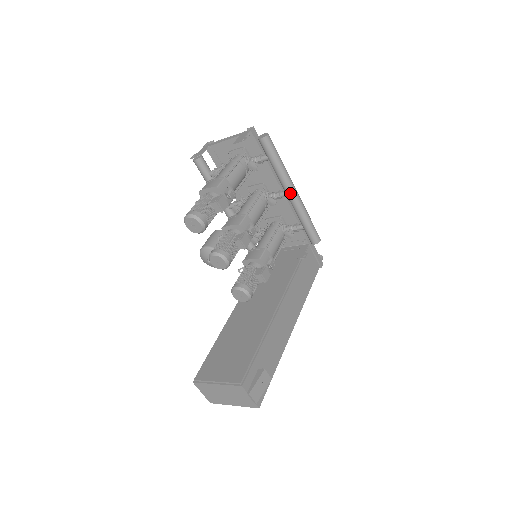
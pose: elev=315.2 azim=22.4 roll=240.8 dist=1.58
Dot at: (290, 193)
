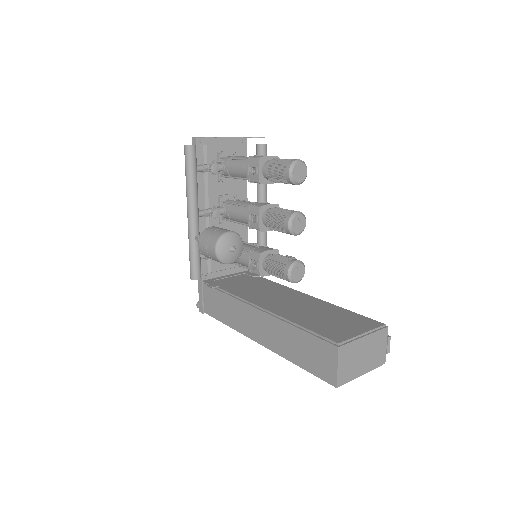
Dot at: occluded
